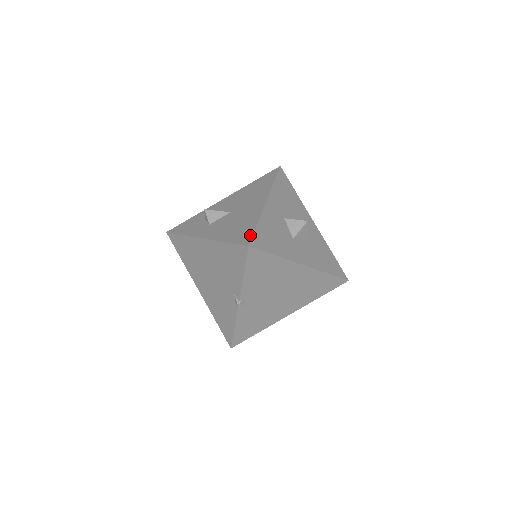
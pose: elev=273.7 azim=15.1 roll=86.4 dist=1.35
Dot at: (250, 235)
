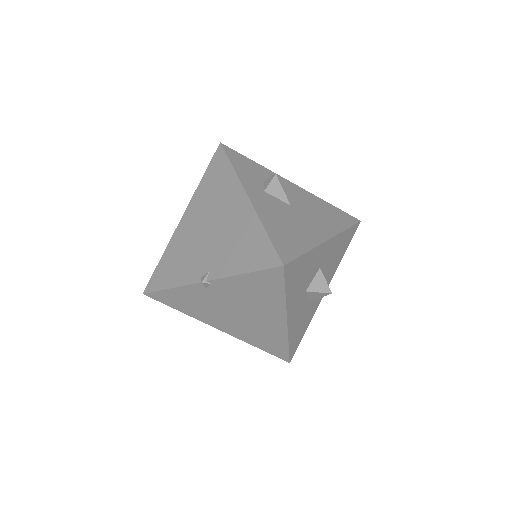
Dot at: (293, 255)
